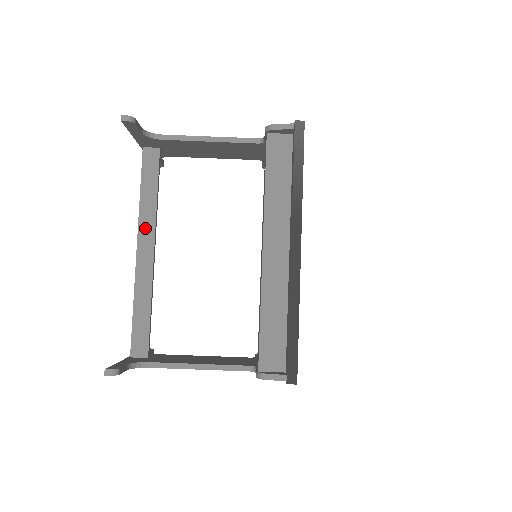
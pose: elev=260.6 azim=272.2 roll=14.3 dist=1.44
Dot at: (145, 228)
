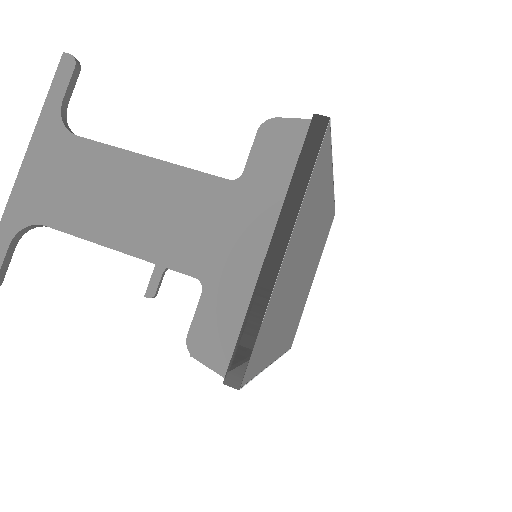
Dot at: occluded
